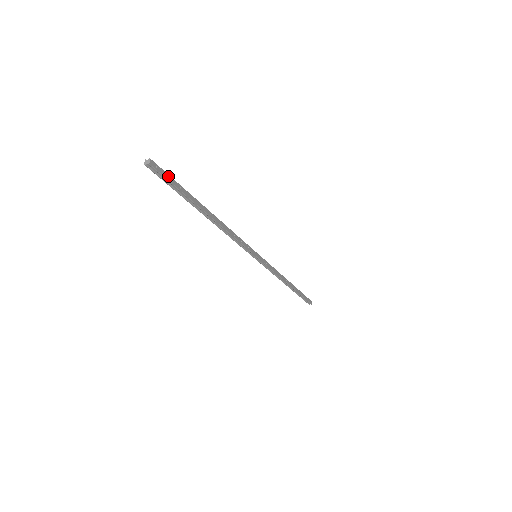
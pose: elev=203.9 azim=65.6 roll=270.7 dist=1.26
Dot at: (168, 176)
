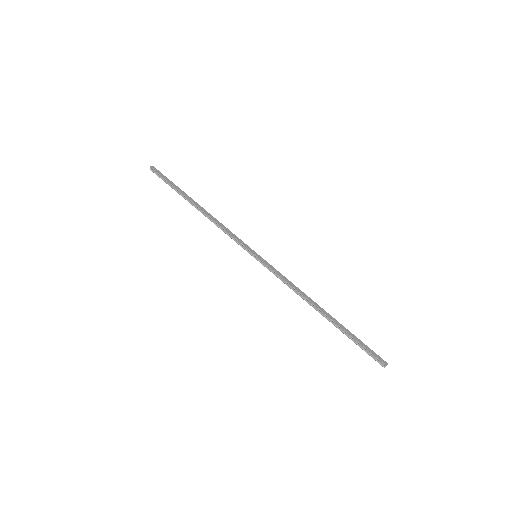
Dot at: (164, 176)
